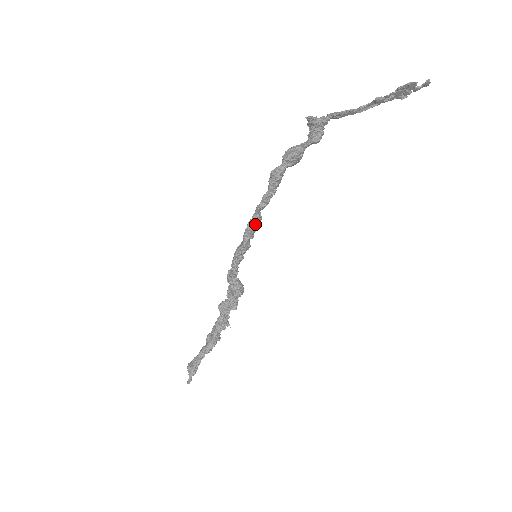
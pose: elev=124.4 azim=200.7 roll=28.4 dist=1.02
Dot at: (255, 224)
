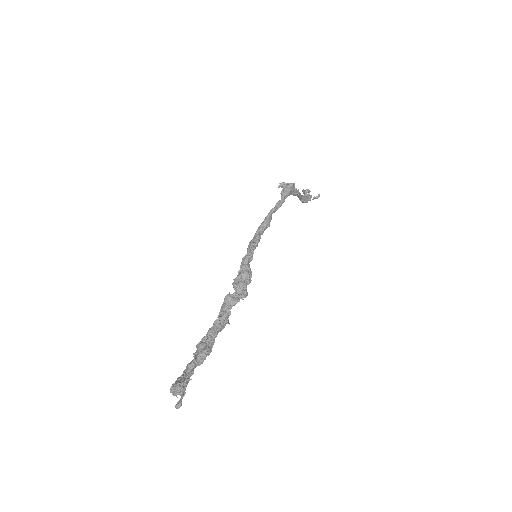
Dot at: (270, 221)
